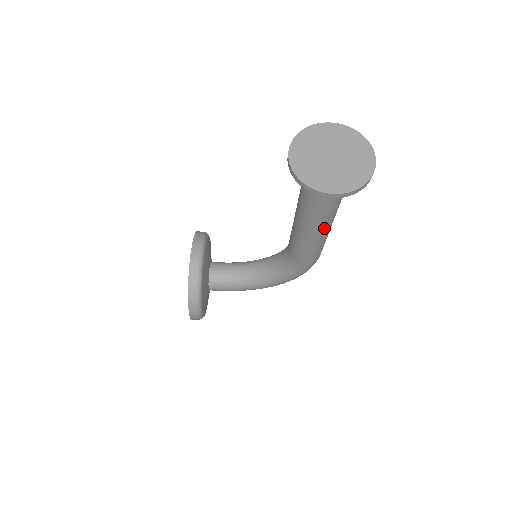
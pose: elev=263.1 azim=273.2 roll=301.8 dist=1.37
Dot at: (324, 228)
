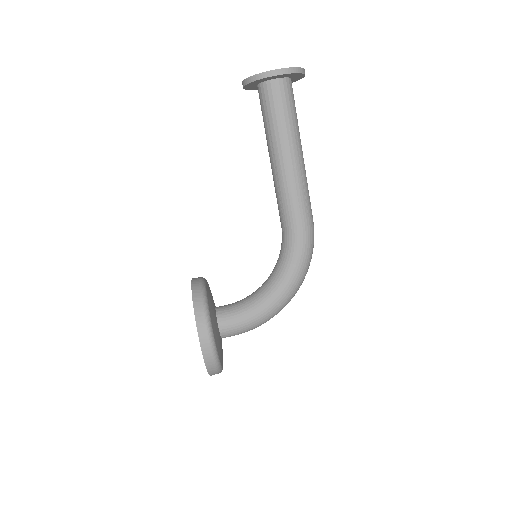
Dot at: (295, 154)
